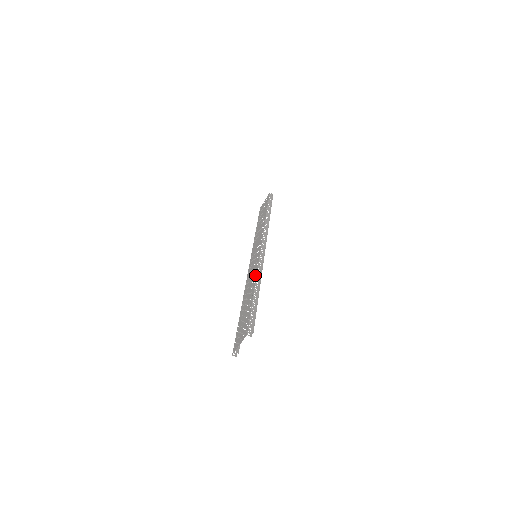
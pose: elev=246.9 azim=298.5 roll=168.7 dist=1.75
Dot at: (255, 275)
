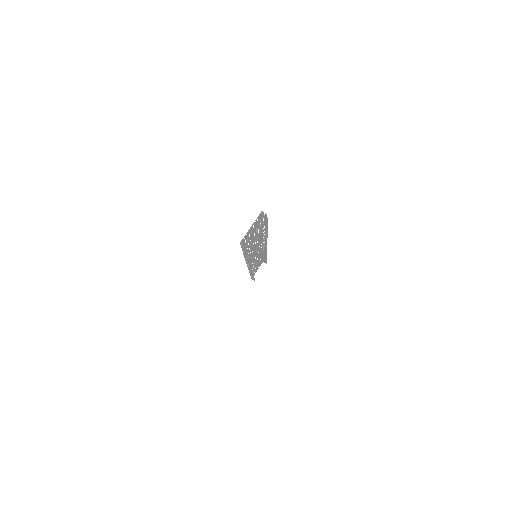
Dot at: (260, 237)
